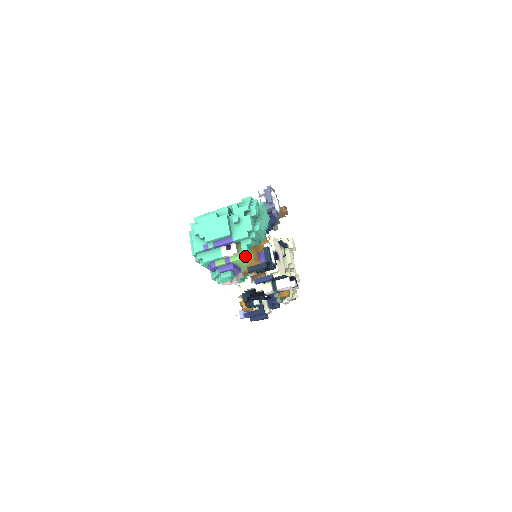
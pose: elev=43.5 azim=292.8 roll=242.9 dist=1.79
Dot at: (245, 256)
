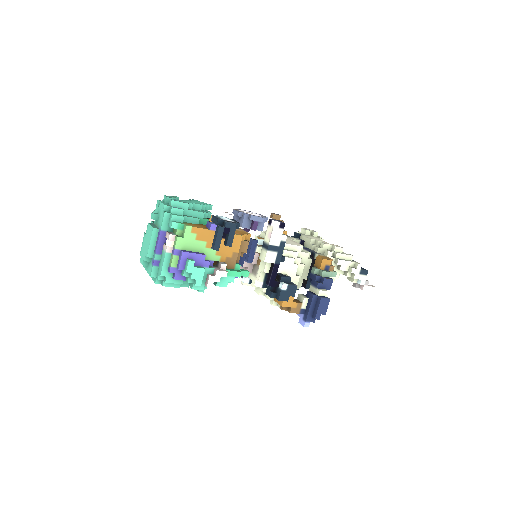
Dot at: (183, 232)
